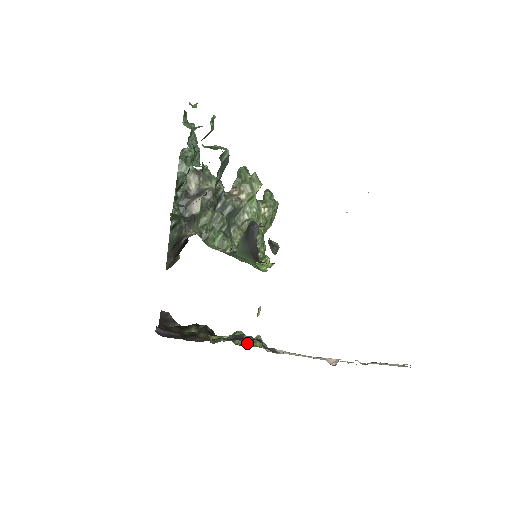
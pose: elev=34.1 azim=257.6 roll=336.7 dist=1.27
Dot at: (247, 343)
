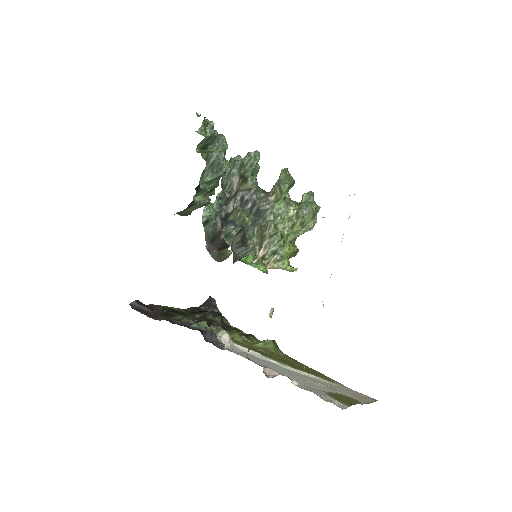
Dot at: (233, 337)
